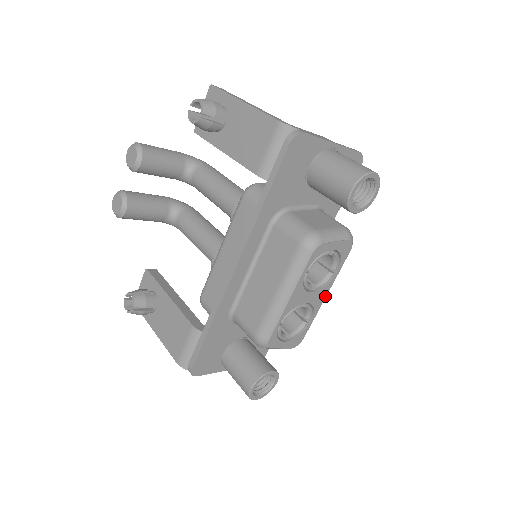
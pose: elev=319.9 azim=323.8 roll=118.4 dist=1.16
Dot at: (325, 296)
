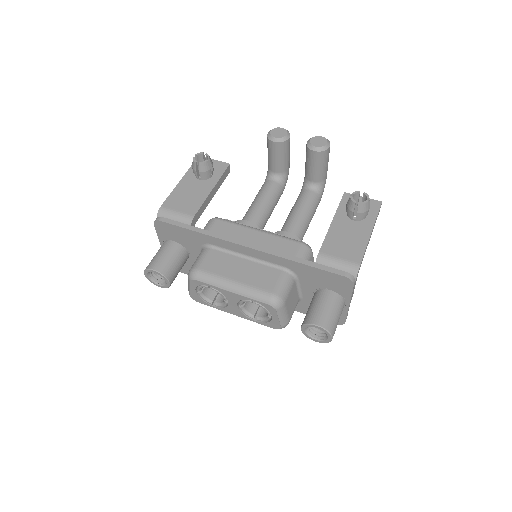
Dot at: (235, 314)
